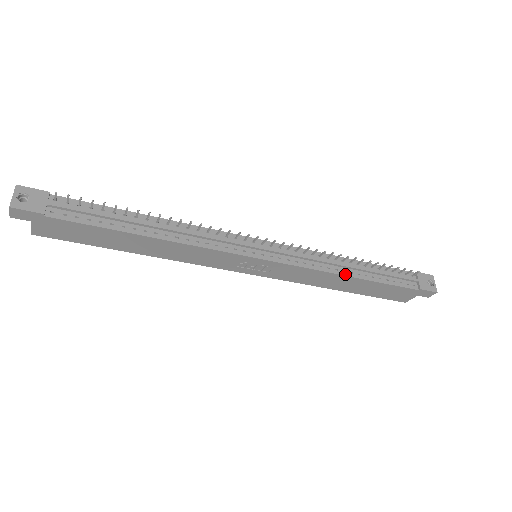
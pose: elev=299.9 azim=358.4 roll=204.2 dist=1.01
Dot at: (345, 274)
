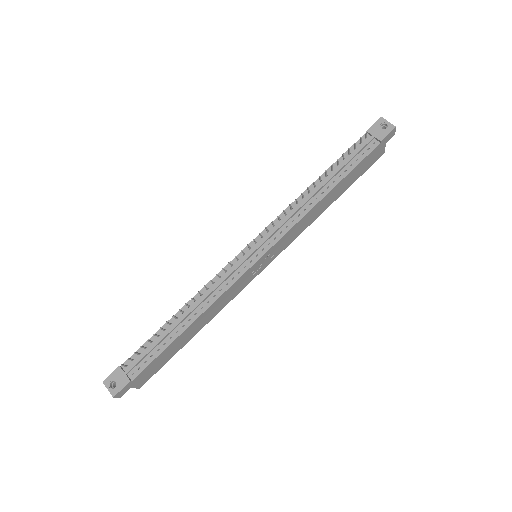
Dot at: (319, 200)
